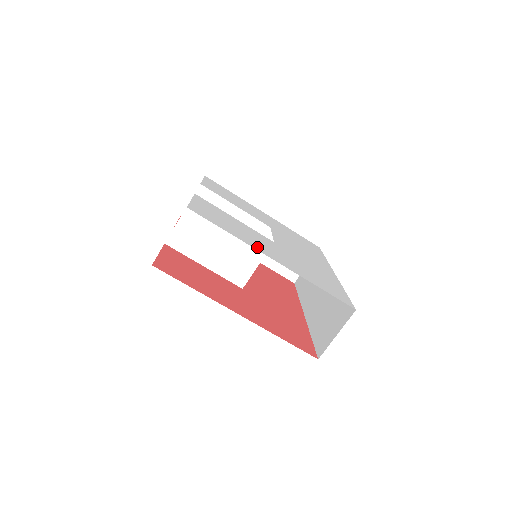
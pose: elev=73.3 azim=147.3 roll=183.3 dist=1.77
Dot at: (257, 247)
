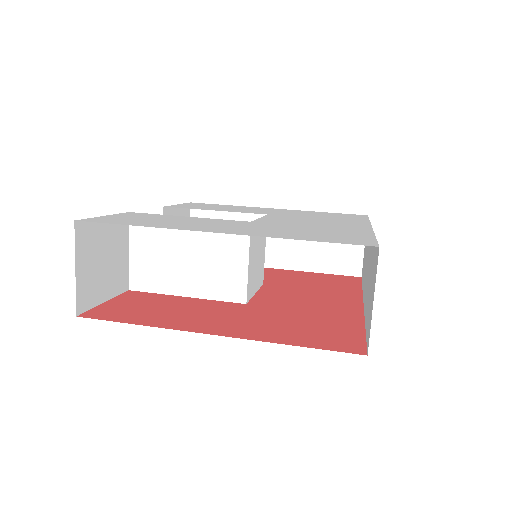
Dot at: (190, 228)
